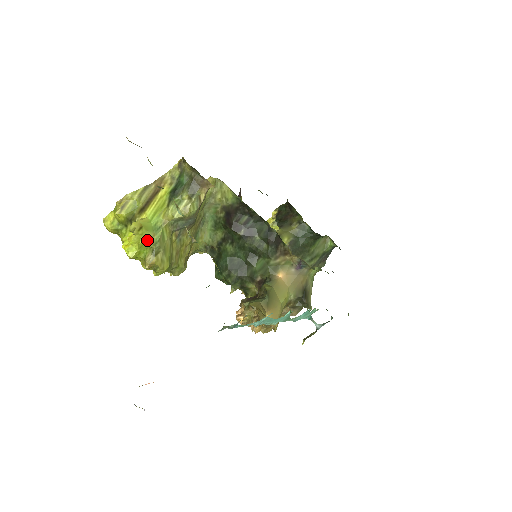
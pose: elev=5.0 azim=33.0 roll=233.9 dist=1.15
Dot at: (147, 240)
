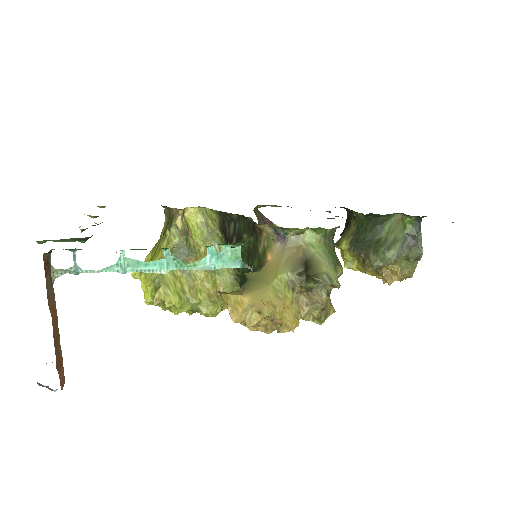
Dot at: (149, 281)
